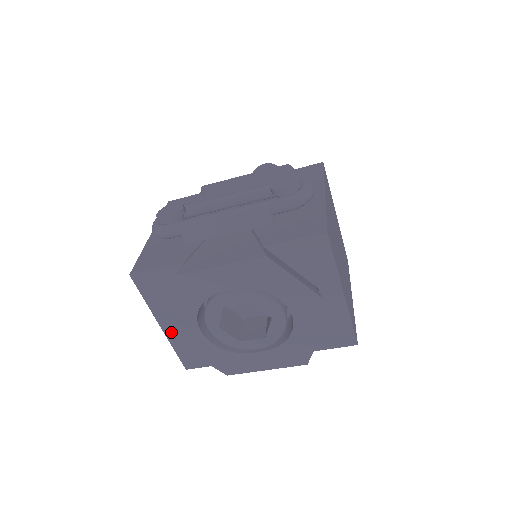
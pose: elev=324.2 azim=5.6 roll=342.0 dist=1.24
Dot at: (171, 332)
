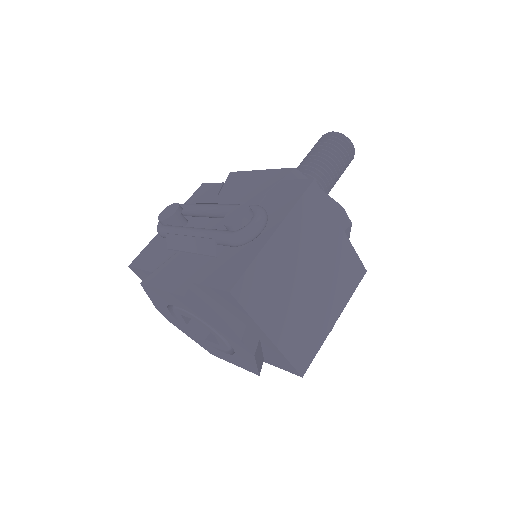
Dot at: (162, 314)
